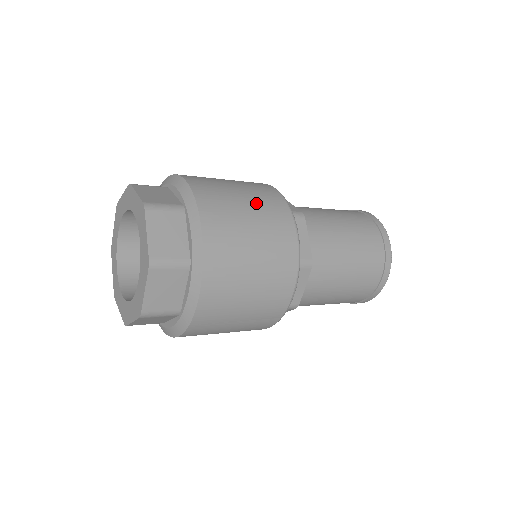
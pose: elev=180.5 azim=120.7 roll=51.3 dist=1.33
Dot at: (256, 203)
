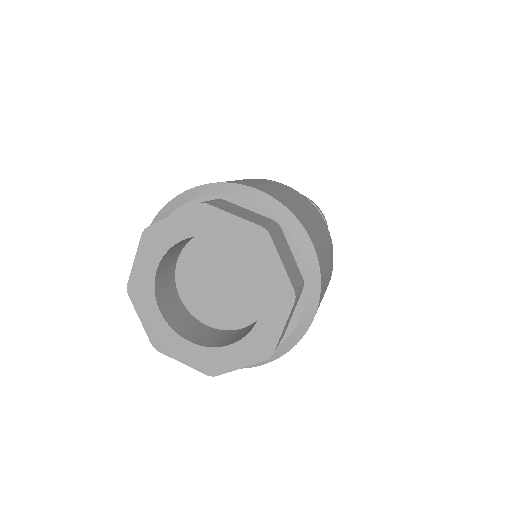
Dot at: occluded
